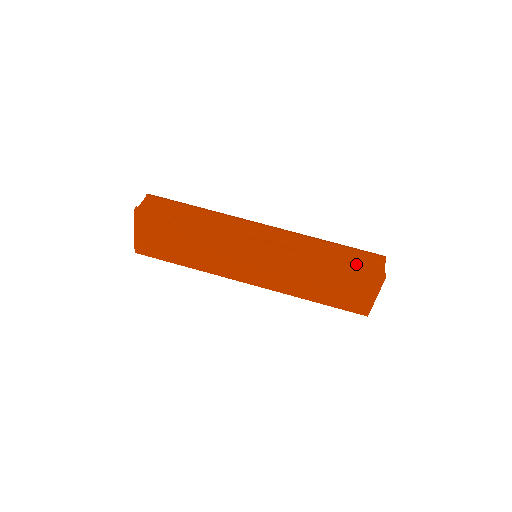
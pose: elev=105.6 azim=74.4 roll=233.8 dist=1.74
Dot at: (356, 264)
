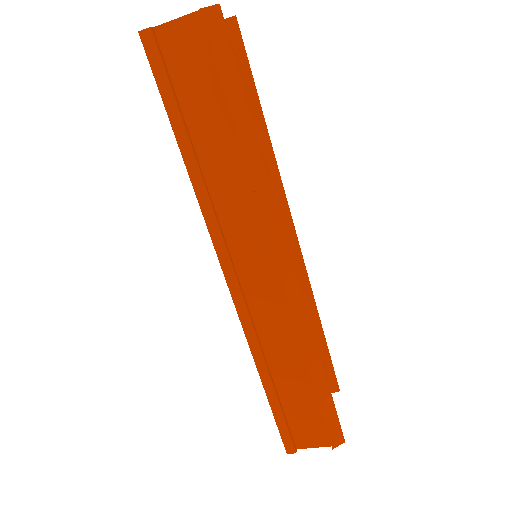
Dot at: (291, 414)
